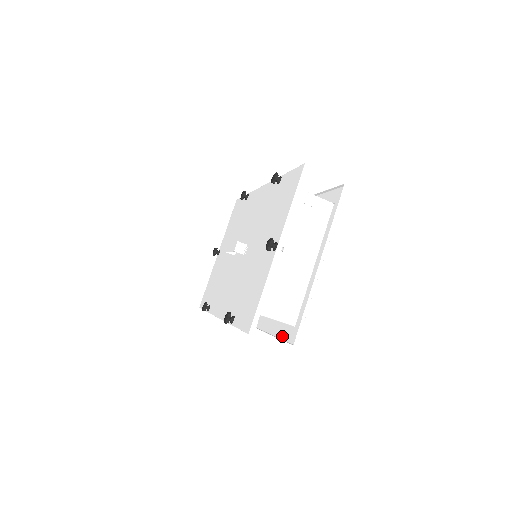
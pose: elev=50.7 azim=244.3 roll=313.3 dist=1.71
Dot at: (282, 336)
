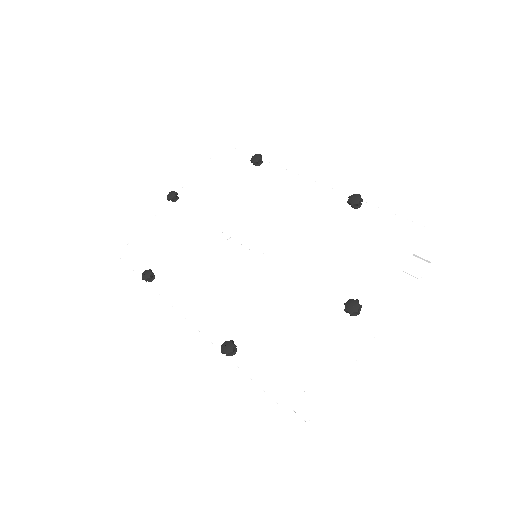
Dot at: occluded
